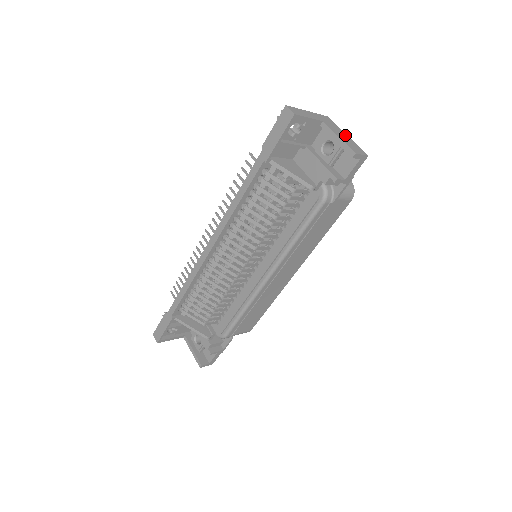
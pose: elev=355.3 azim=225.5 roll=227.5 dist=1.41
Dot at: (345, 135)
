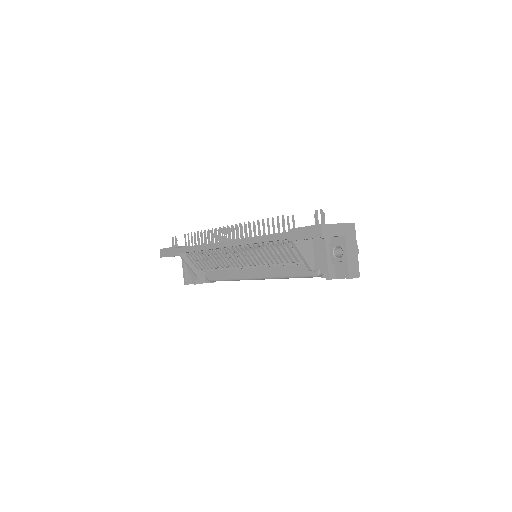
Dot at: (355, 251)
